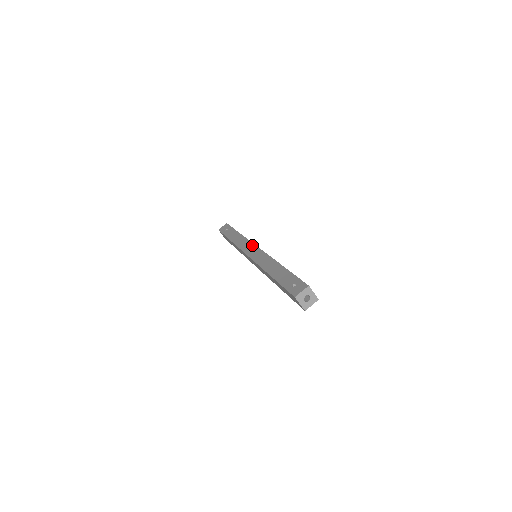
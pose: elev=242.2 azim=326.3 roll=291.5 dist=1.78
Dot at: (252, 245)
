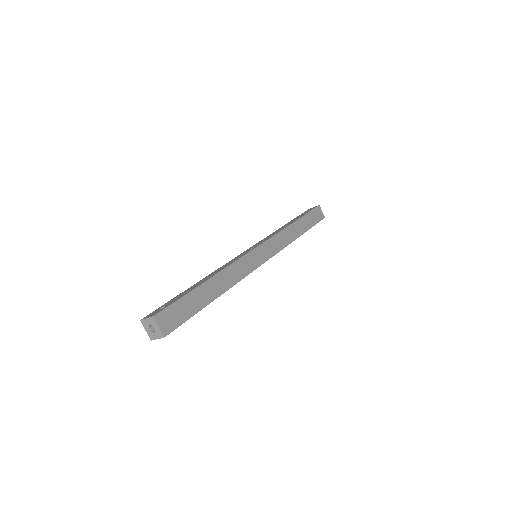
Dot at: (262, 242)
